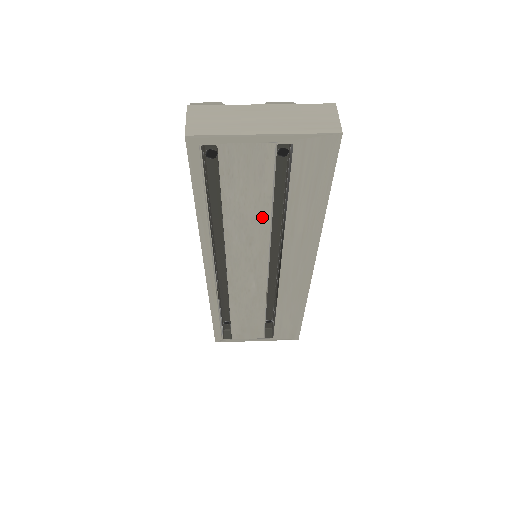
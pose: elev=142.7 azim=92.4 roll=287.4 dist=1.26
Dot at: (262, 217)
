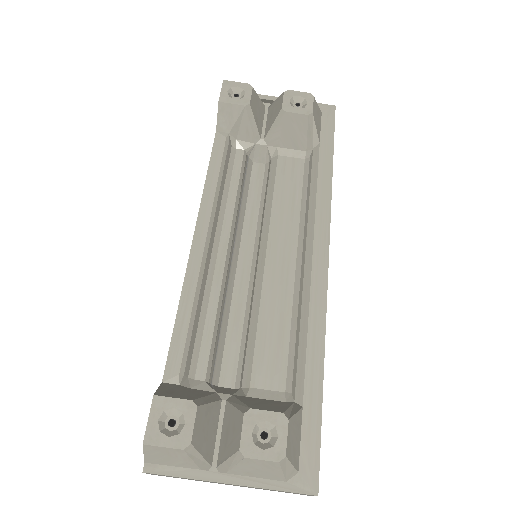
Dot at: occluded
